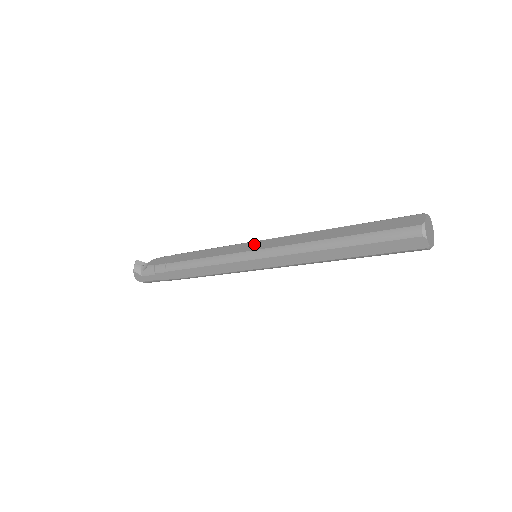
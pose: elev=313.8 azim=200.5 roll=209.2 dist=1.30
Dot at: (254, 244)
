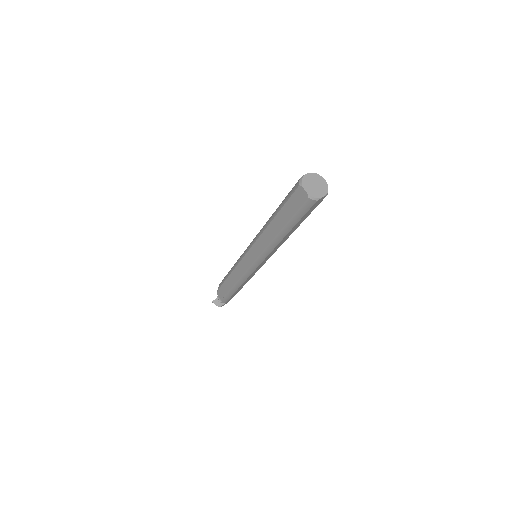
Dot at: (247, 258)
